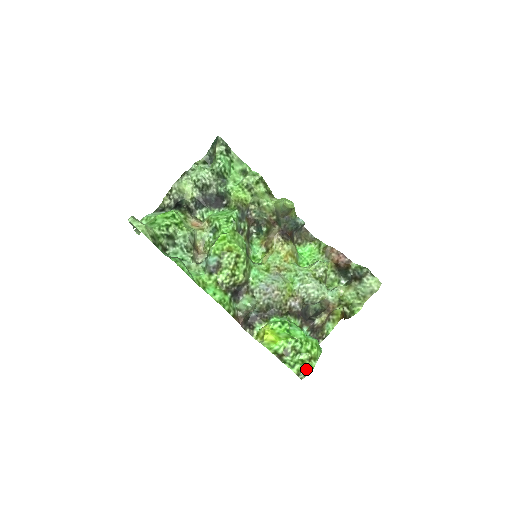
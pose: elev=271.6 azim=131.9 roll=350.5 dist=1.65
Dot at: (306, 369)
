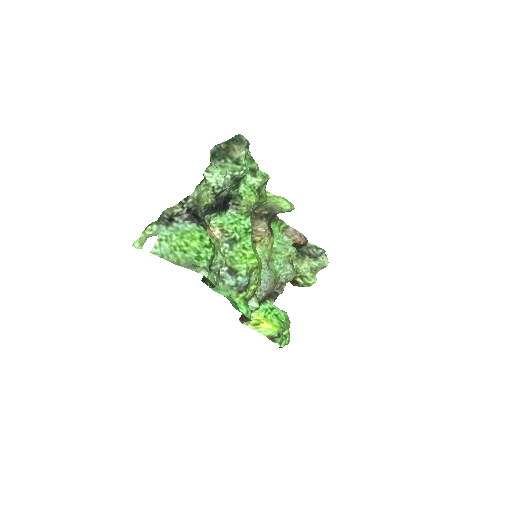
Dot at: (288, 342)
